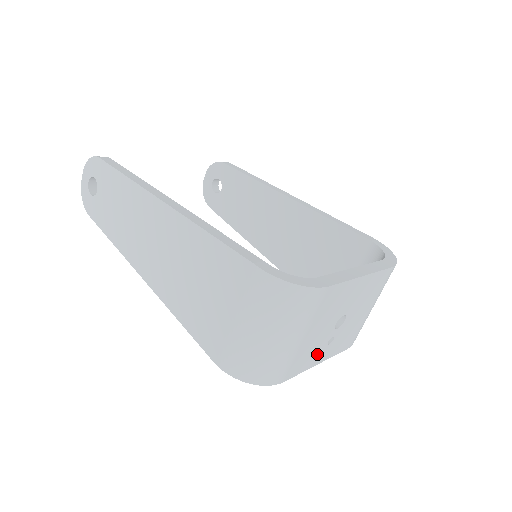
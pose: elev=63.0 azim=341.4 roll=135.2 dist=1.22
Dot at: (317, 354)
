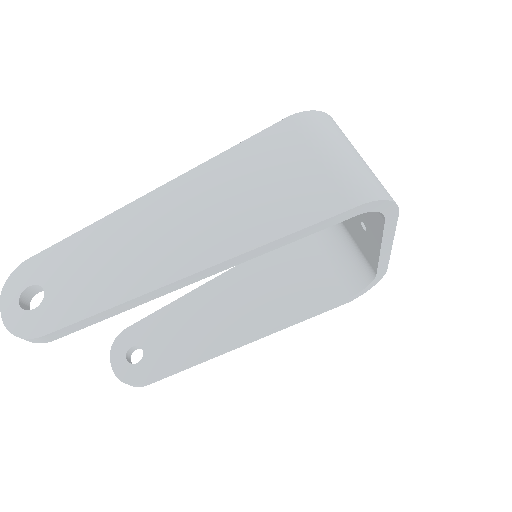
Dot at: occluded
